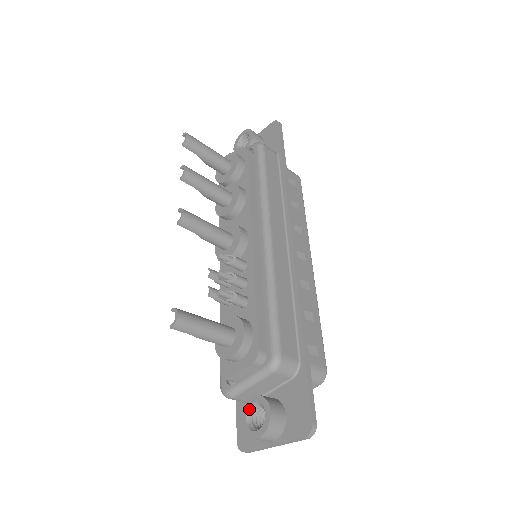
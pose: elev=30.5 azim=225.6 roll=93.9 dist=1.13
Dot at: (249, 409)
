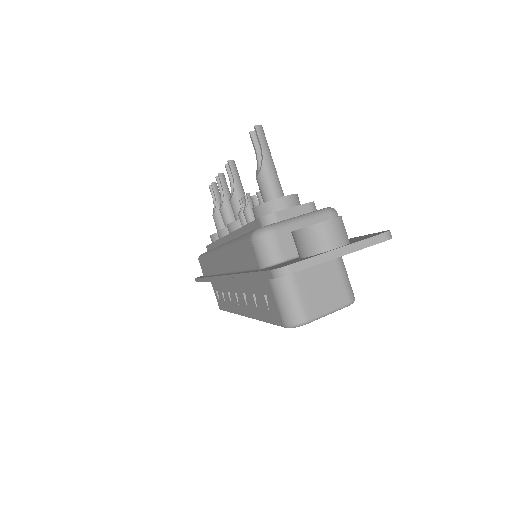
Dot at: occluded
